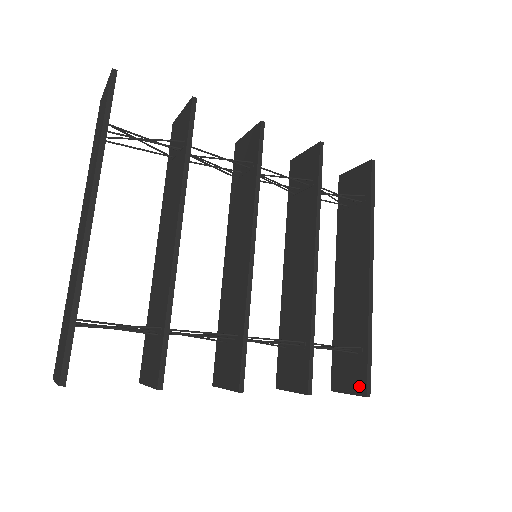
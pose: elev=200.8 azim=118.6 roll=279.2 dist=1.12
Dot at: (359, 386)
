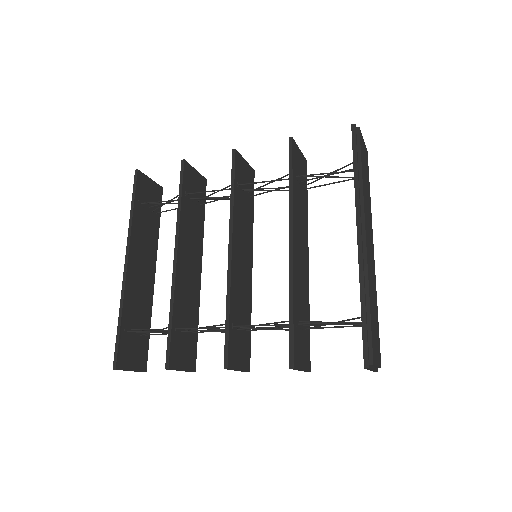
Dot at: occluded
